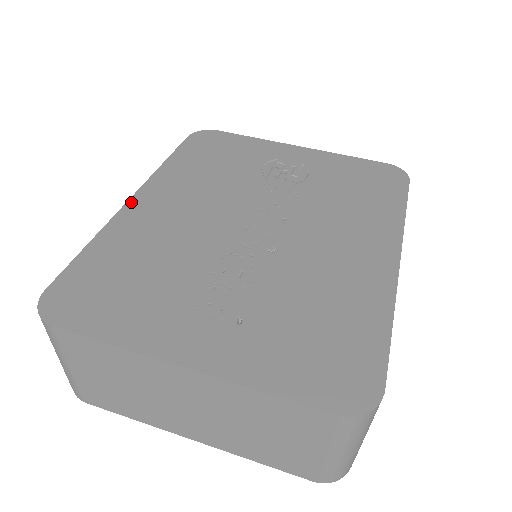
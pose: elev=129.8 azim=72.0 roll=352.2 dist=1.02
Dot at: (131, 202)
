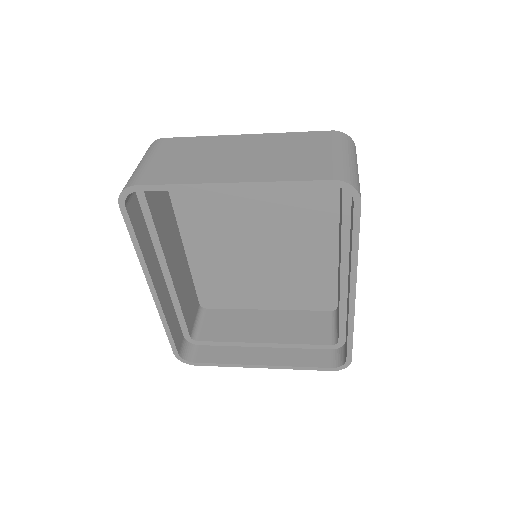
Dot at: occluded
